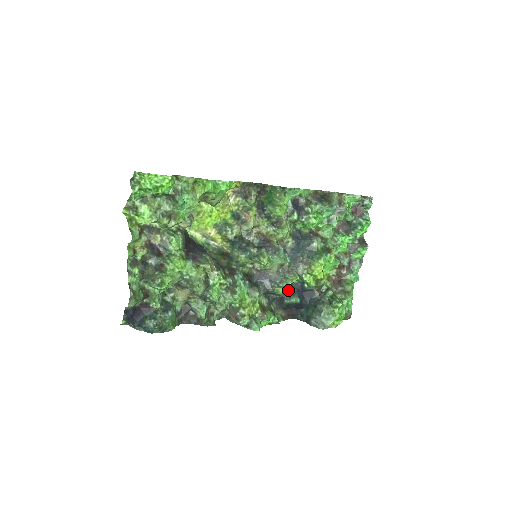
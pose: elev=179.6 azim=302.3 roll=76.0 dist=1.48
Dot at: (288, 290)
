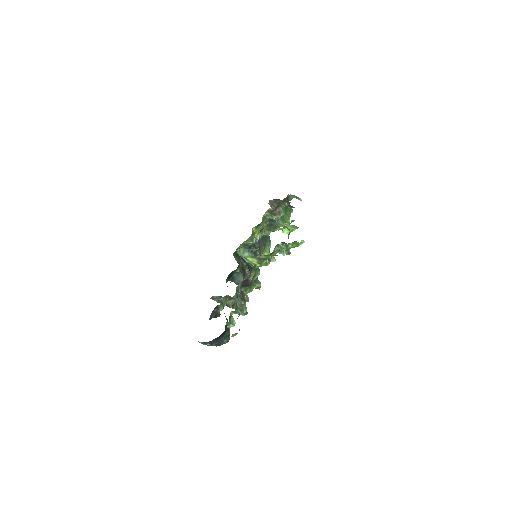
Dot at: occluded
